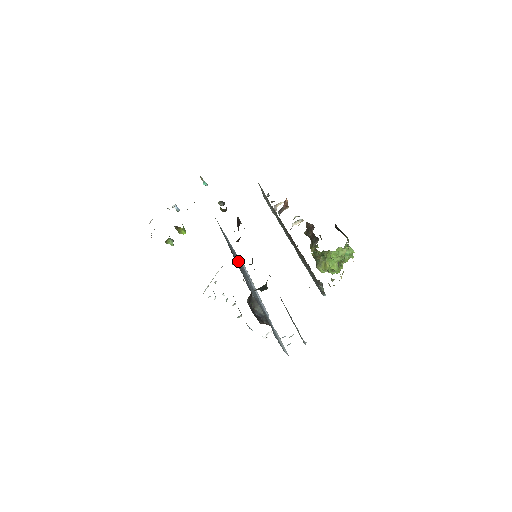
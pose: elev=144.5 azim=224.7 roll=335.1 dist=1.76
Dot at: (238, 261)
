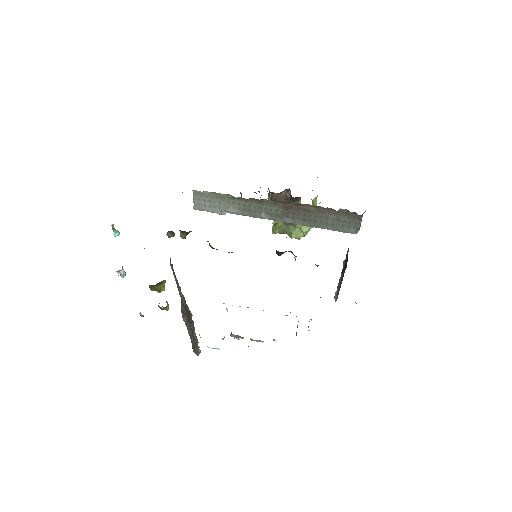
Dot at: occluded
